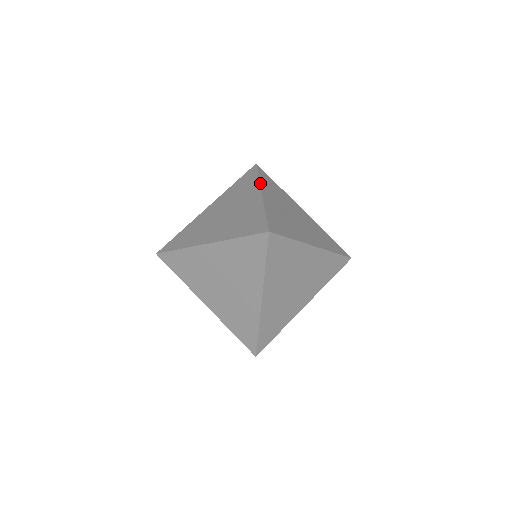
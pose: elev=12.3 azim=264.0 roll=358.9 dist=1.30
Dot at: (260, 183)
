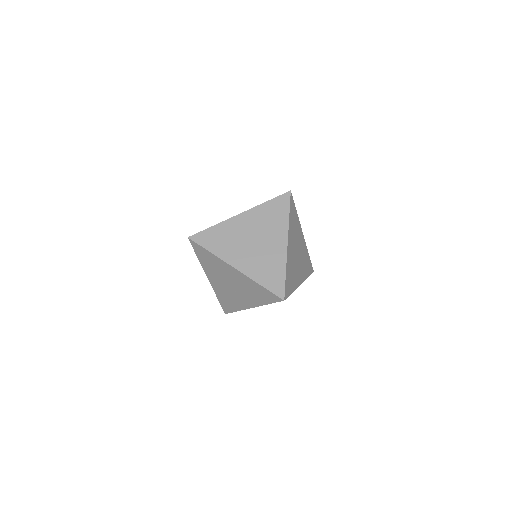
Dot at: occluded
